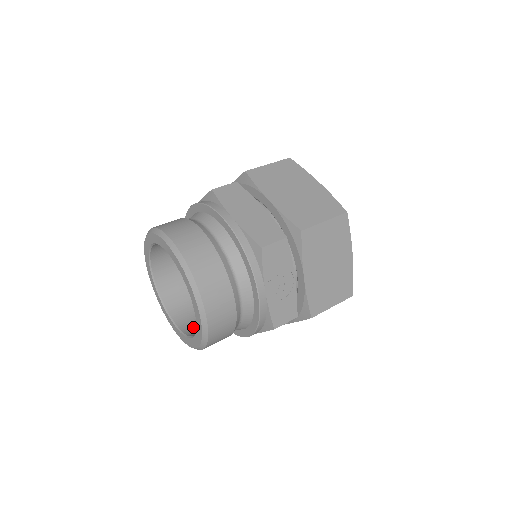
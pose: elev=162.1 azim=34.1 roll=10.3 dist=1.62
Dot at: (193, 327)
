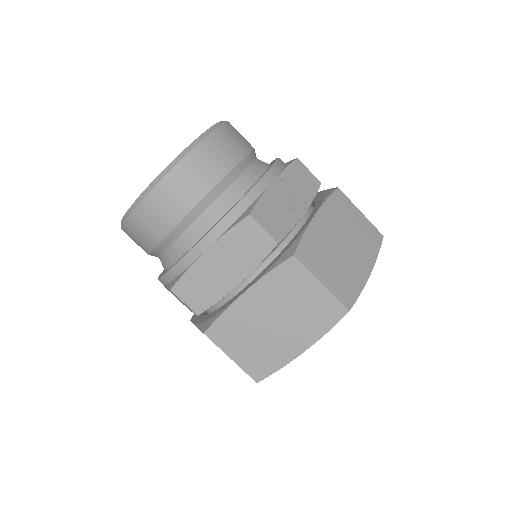
Dot at: occluded
